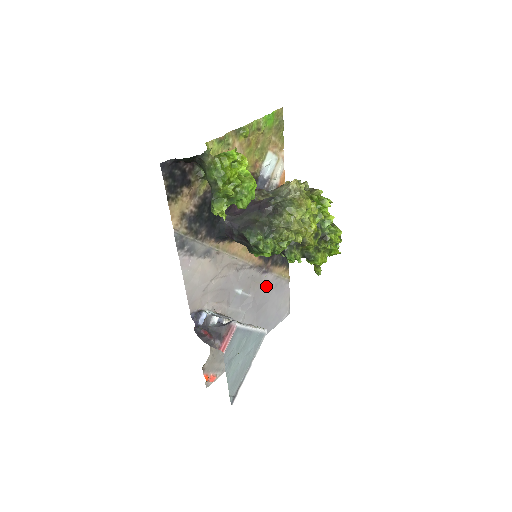
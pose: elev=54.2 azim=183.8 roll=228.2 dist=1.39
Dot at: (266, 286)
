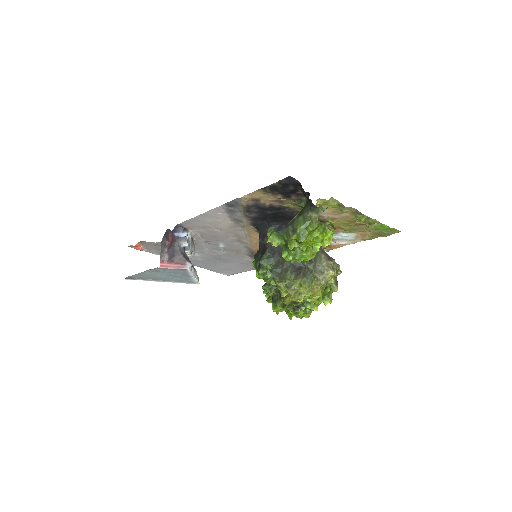
Dot at: (239, 258)
